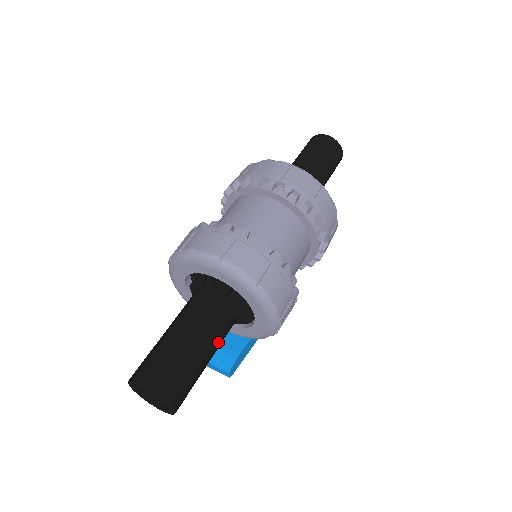
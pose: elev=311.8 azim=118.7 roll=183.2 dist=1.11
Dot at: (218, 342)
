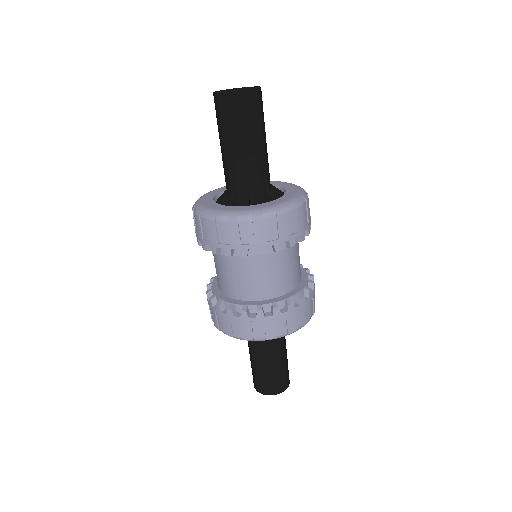
Dot at: occluded
